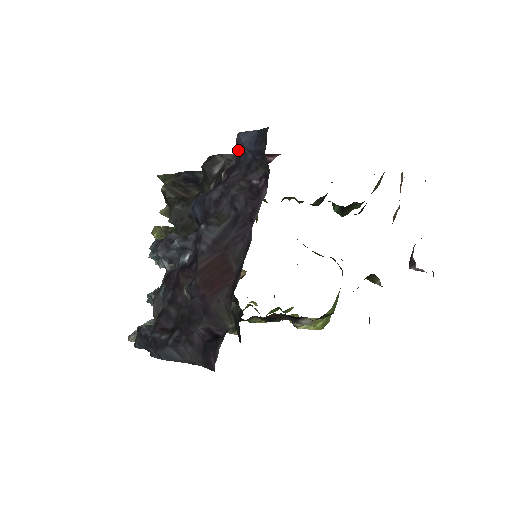
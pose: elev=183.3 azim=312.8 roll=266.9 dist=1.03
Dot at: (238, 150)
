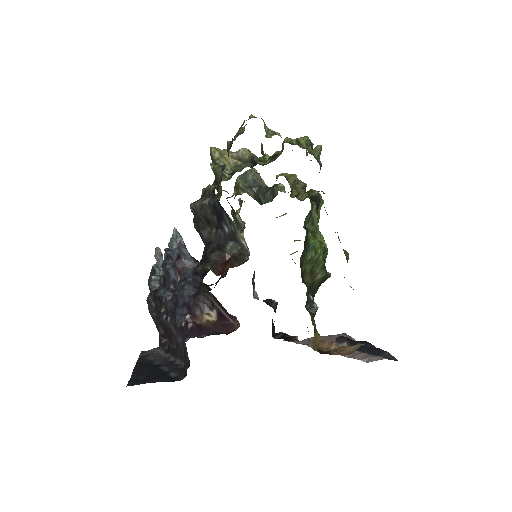
Dot at: occluded
